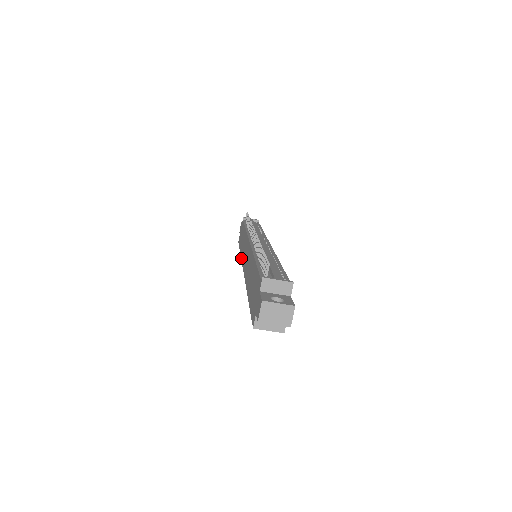
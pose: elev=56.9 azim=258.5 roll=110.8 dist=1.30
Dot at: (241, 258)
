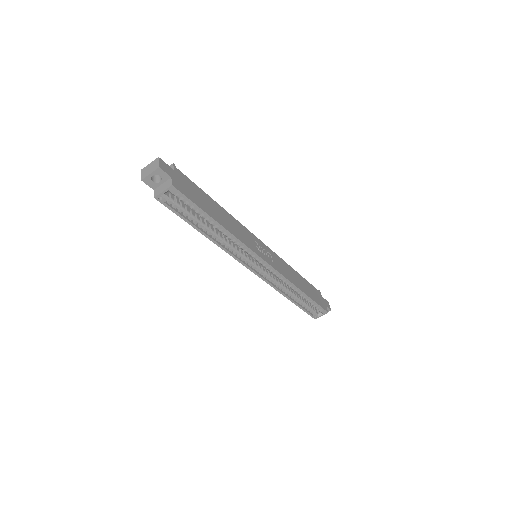
Dot at: (274, 288)
